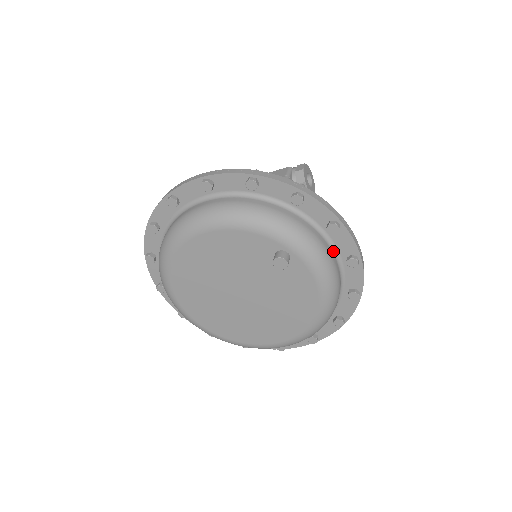
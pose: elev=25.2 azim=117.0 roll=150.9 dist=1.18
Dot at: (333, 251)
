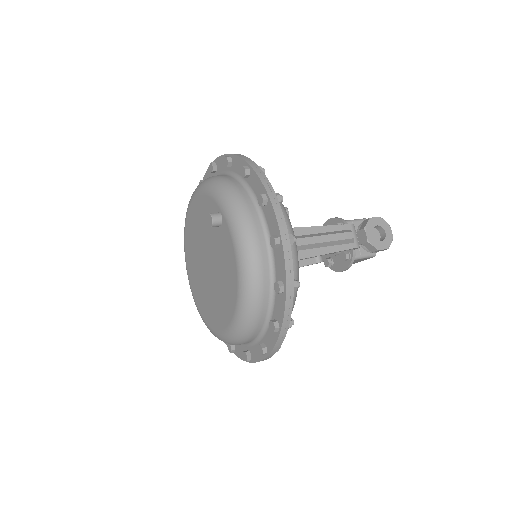
Dot at: (264, 229)
